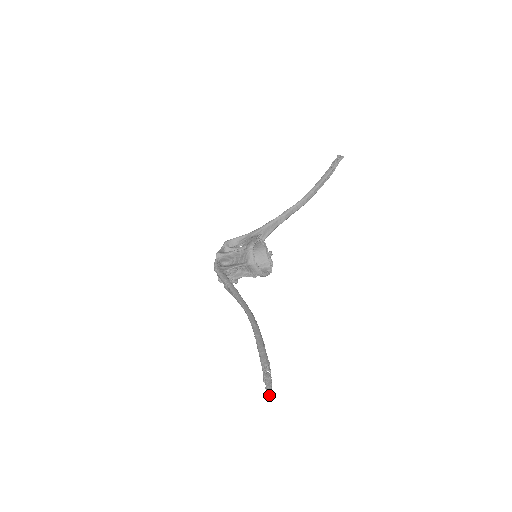
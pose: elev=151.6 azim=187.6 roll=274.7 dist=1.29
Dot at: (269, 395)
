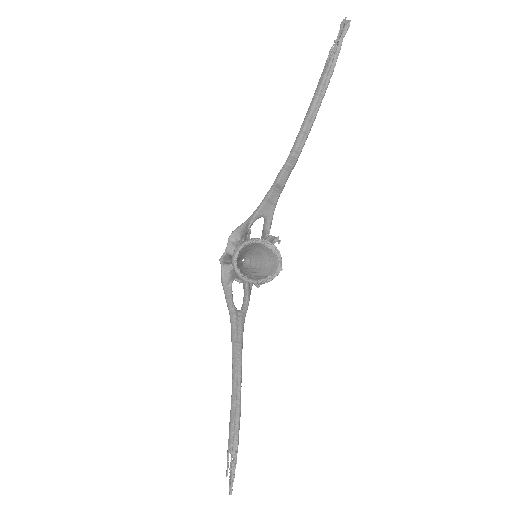
Dot at: (229, 493)
